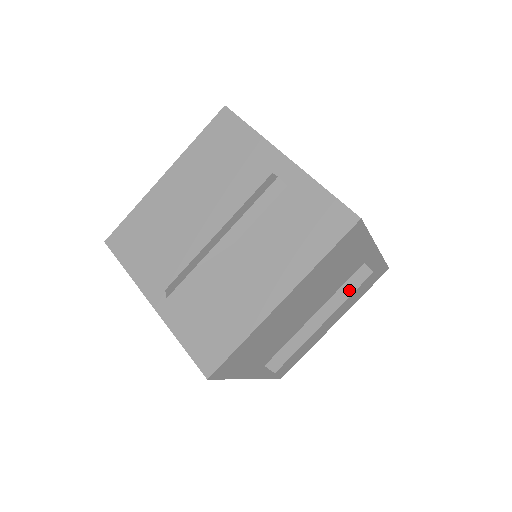
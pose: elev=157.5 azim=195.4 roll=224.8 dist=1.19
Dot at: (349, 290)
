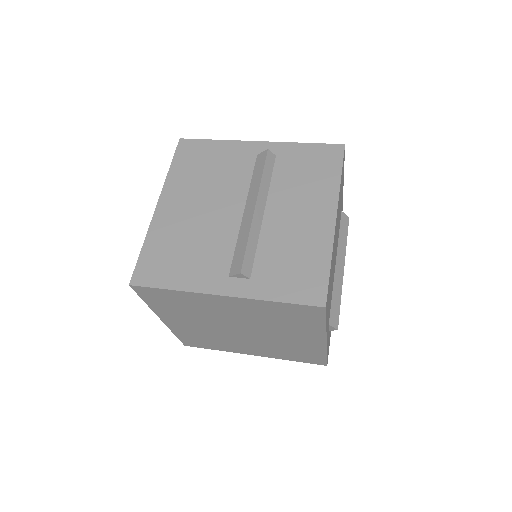
Dot at: (344, 236)
